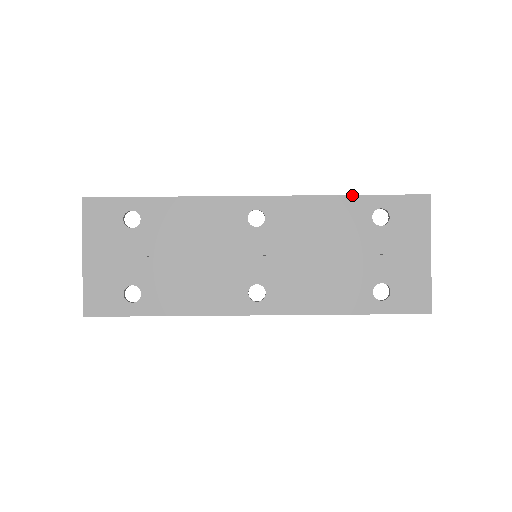
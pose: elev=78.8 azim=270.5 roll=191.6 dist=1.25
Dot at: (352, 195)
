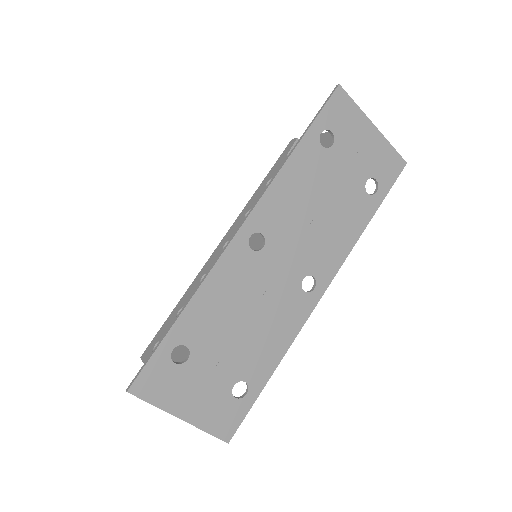
Dot at: (296, 147)
